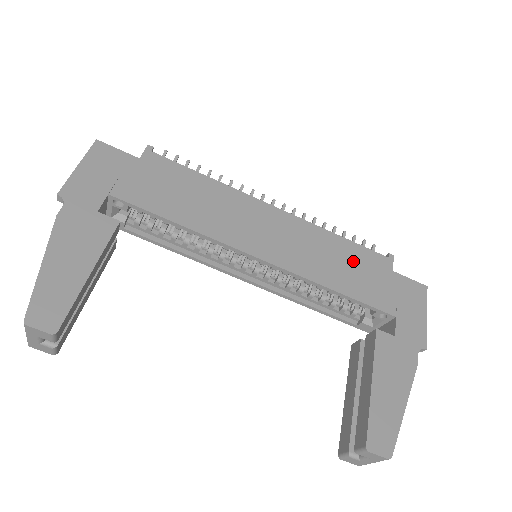
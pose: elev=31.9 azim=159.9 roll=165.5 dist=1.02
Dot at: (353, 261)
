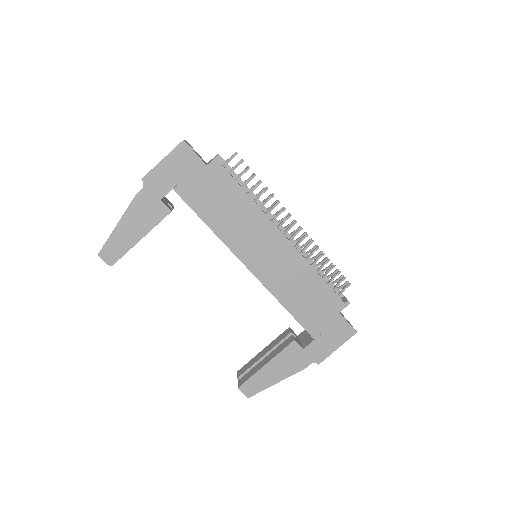
Dot at: (314, 295)
